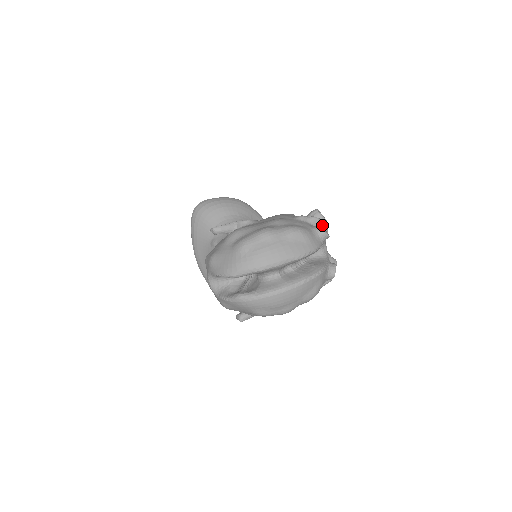
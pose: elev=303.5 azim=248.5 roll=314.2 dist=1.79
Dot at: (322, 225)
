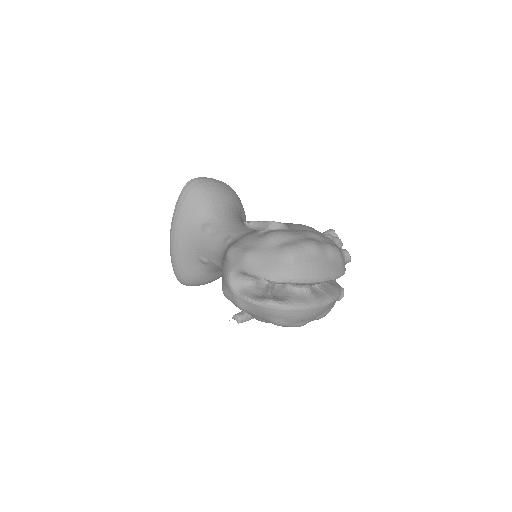
Dot at: (341, 248)
